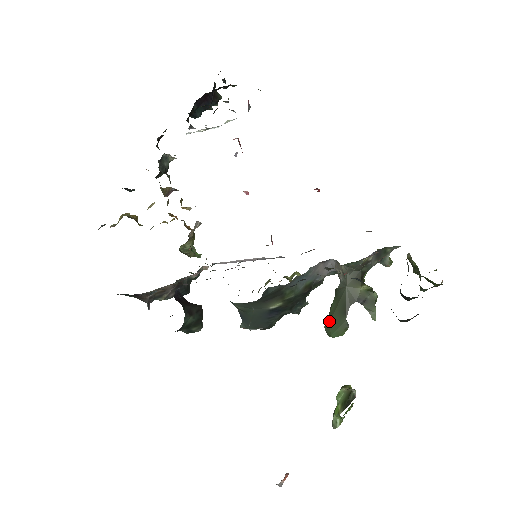
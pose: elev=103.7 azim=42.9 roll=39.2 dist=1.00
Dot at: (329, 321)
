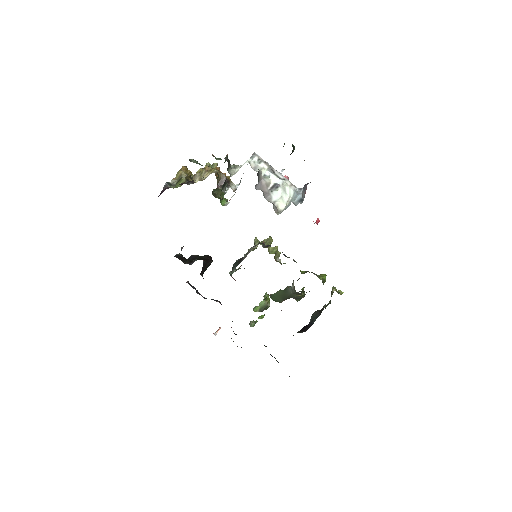
Dot at: (274, 295)
